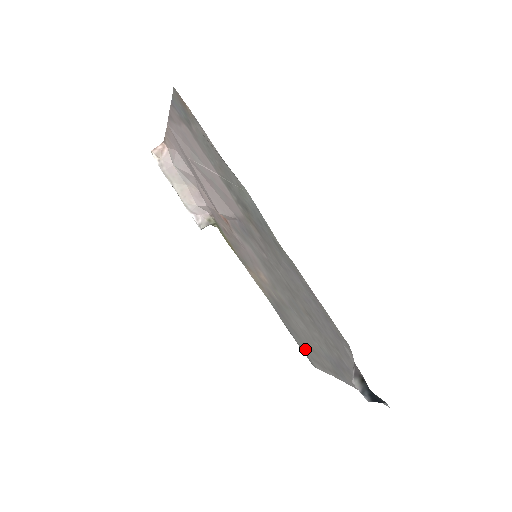
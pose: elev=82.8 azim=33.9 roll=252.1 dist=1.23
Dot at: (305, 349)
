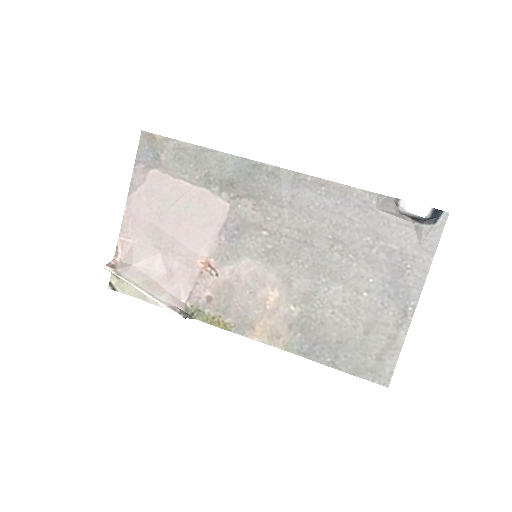
Dot at: (363, 358)
